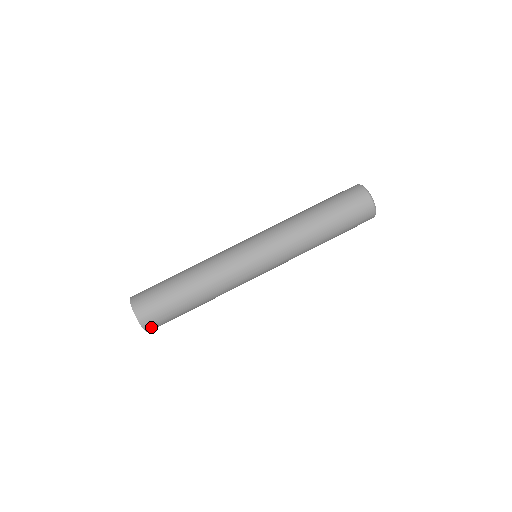
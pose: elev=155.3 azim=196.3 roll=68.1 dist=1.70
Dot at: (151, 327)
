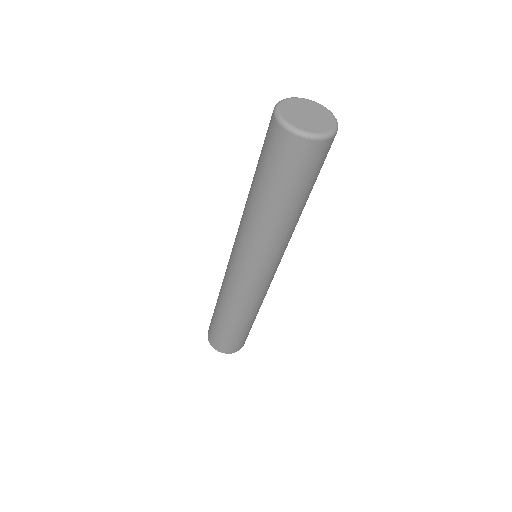
Dot at: occluded
